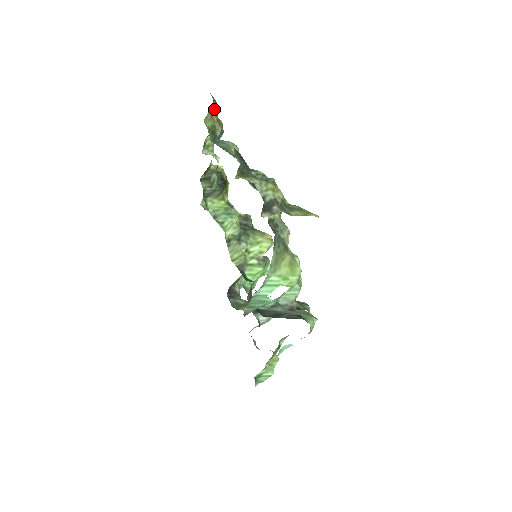
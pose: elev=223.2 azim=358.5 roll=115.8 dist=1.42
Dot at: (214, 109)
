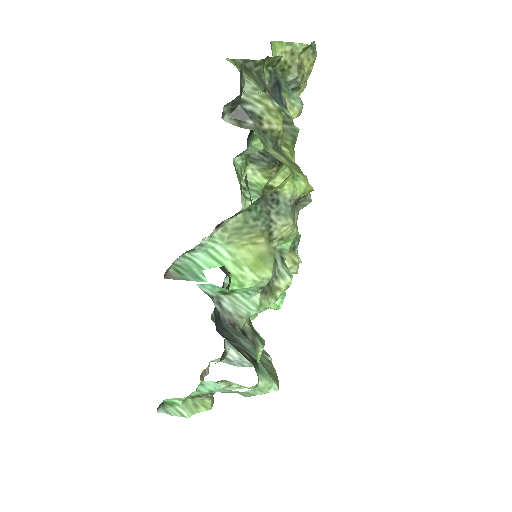
Dot at: (307, 58)
